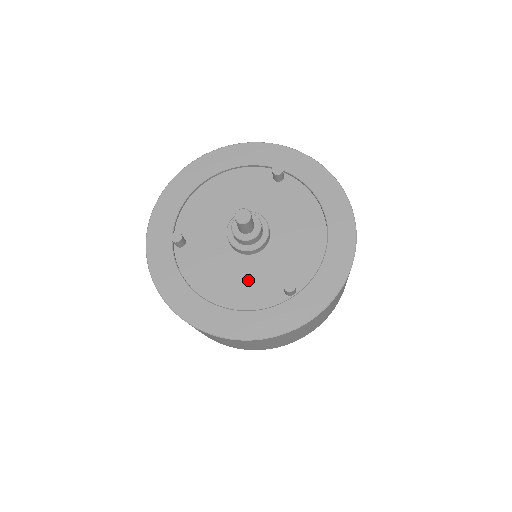
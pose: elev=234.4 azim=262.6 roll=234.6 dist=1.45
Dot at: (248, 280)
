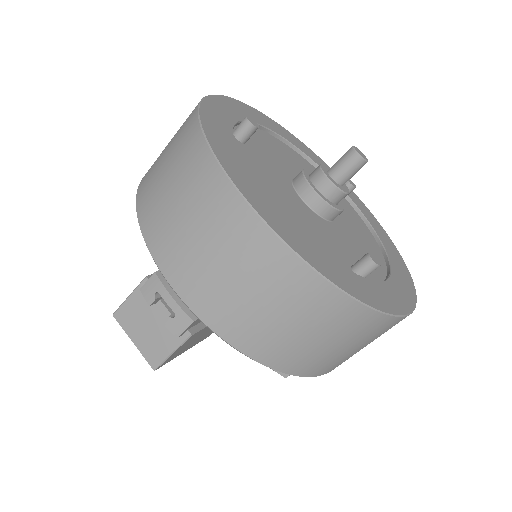
Dot at: (312, 226)
